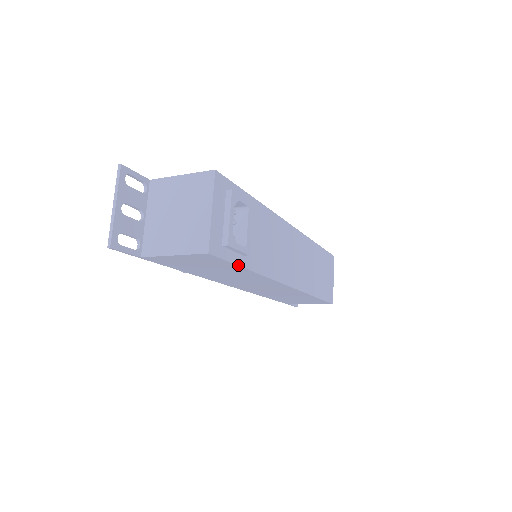
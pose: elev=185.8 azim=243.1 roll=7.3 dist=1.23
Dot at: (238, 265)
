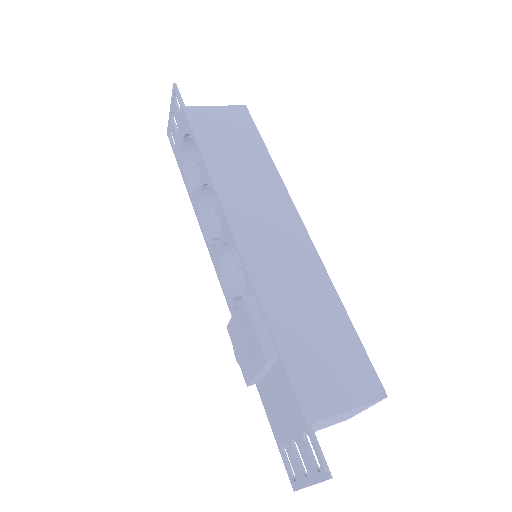
Dot at: occluded
